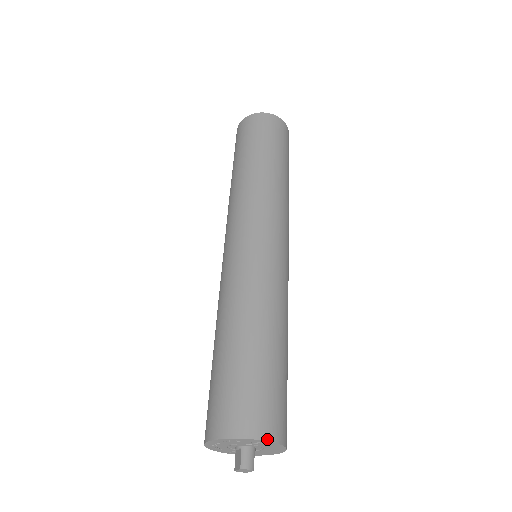
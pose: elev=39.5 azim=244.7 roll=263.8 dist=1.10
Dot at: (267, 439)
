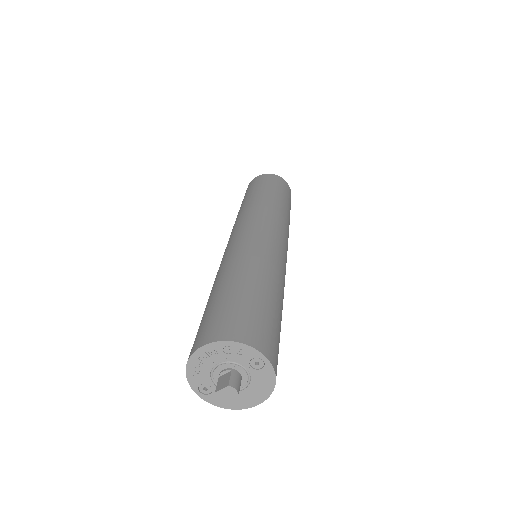
Dot at: (270, 360)
